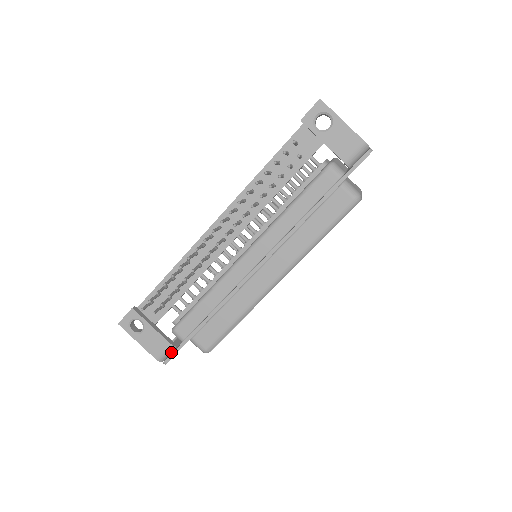
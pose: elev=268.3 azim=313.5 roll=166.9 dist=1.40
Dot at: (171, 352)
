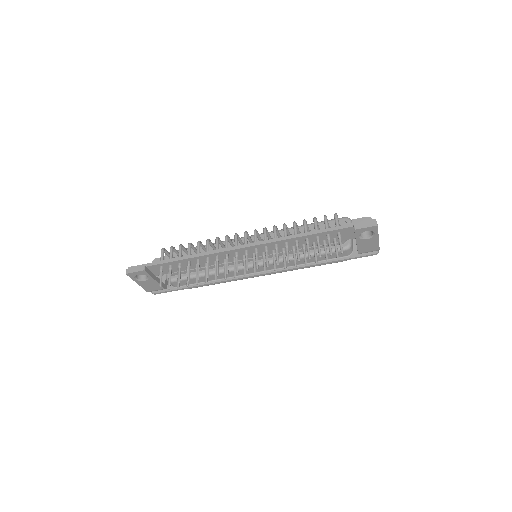
Dot at: occluded
